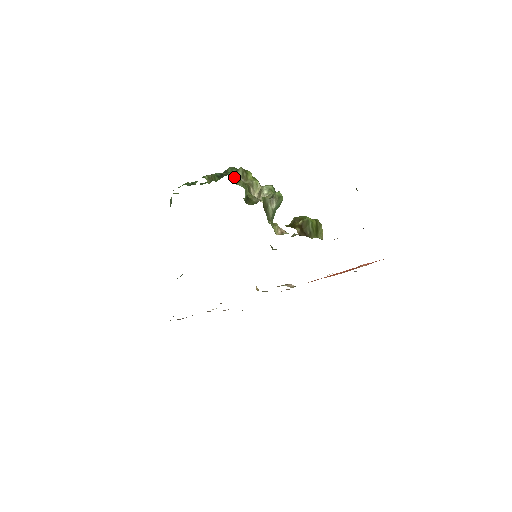
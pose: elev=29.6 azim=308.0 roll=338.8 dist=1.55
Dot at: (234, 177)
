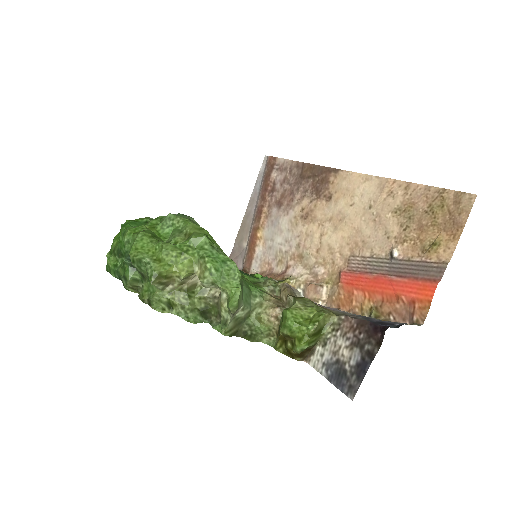
Dot at: (163, 305)
